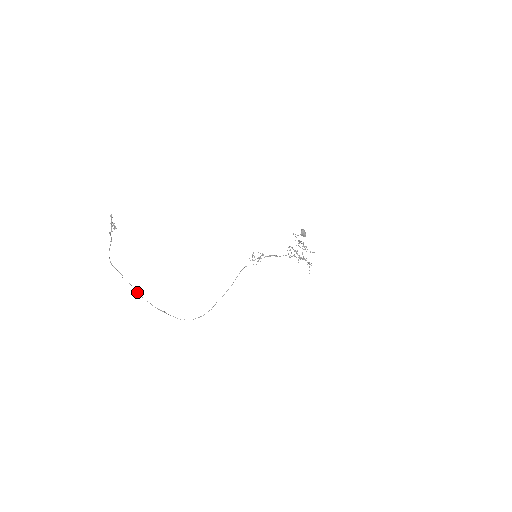
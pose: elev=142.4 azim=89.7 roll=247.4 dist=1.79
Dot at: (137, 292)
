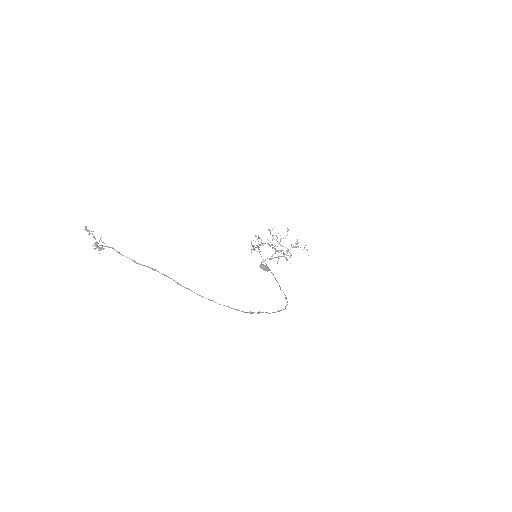
Dot at: occluded
